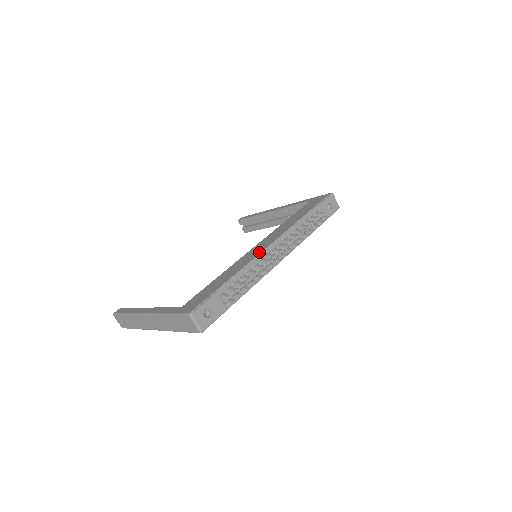
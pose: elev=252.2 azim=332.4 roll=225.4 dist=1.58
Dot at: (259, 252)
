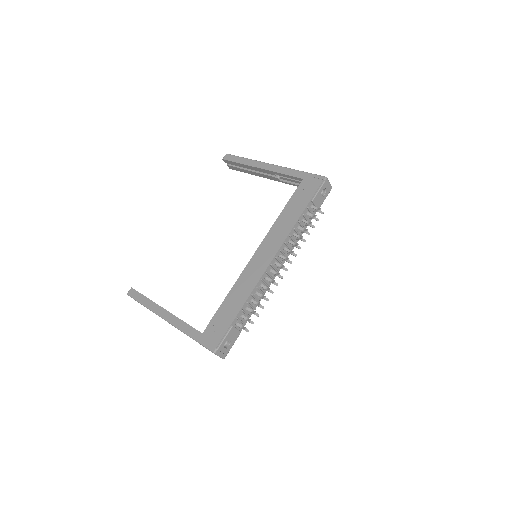
Dot at: (262, 271)
